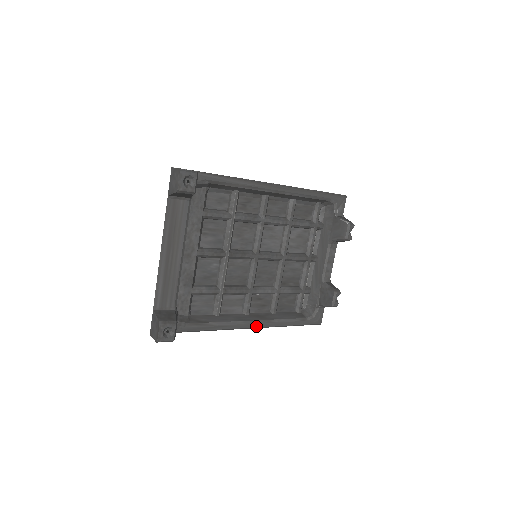
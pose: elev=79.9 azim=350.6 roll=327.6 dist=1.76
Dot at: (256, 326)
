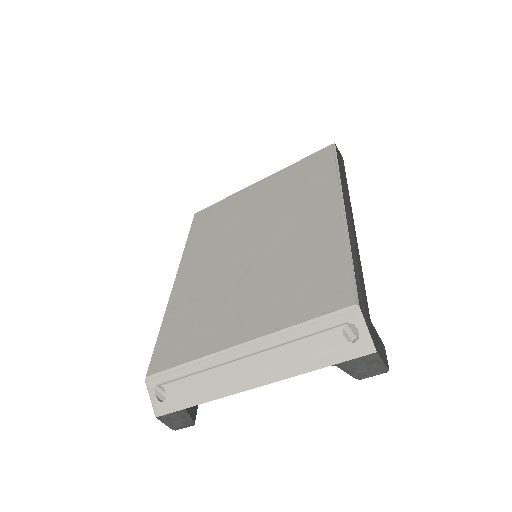
Dot at: occluded
